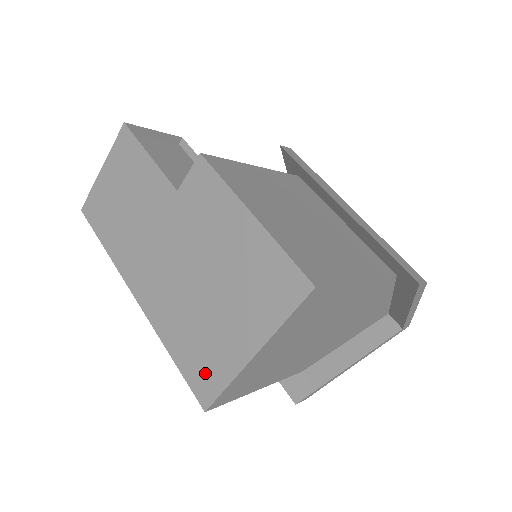
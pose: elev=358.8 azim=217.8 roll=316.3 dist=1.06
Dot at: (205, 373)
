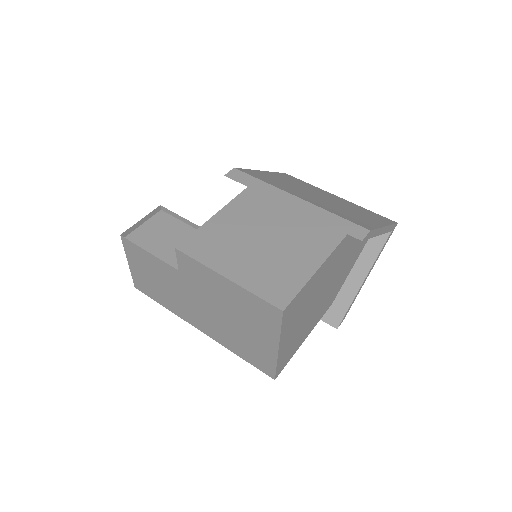
Dot at: (261, 362)
